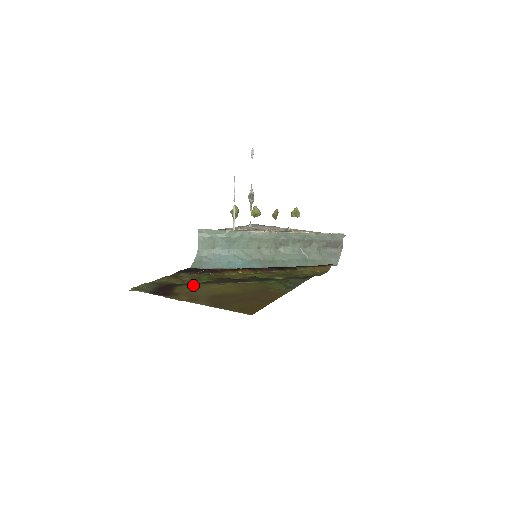
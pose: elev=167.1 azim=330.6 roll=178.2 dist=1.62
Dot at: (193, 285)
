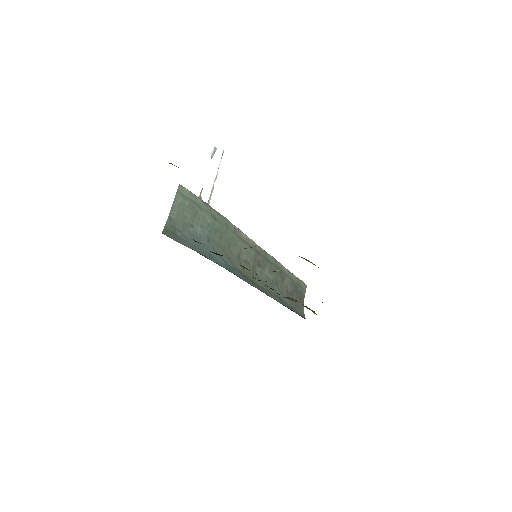
Dot at: occluded
